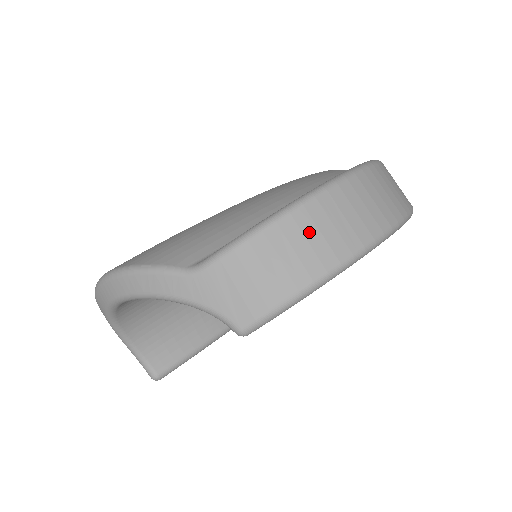
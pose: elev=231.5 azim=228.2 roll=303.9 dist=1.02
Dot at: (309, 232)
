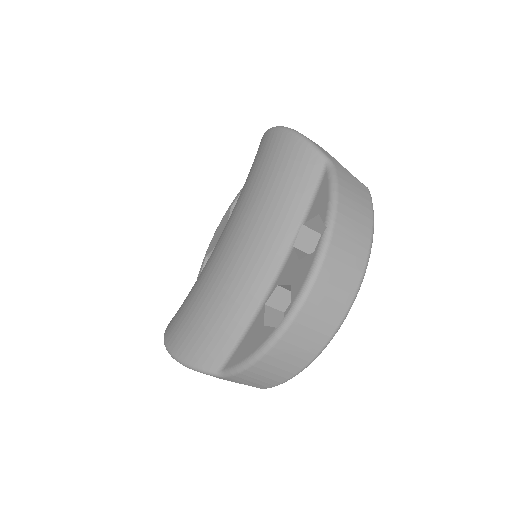
Dot at: (283, 357)
